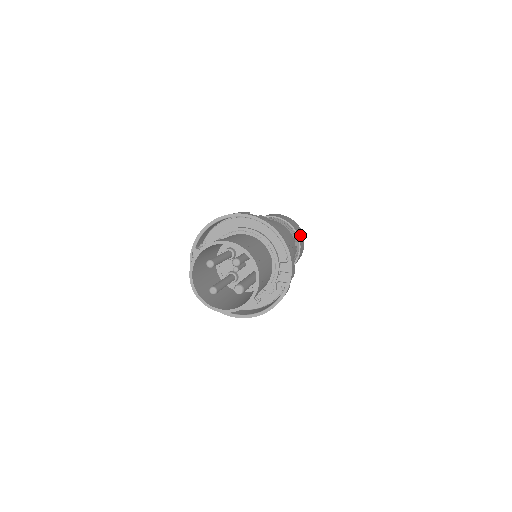
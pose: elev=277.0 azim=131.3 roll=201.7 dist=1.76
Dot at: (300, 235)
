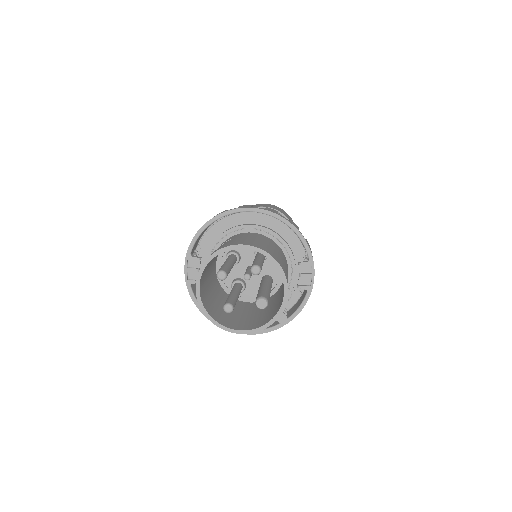
Dot at: occluded
